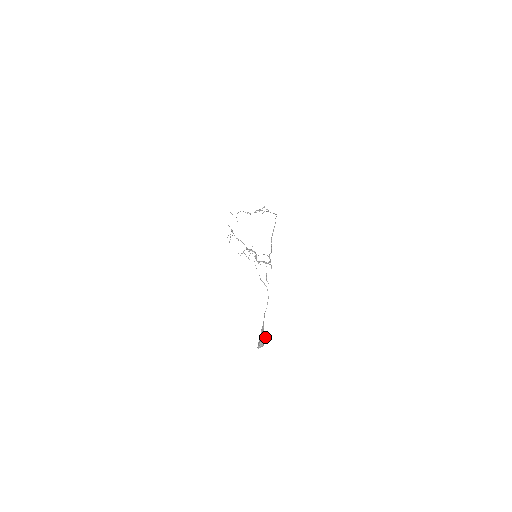
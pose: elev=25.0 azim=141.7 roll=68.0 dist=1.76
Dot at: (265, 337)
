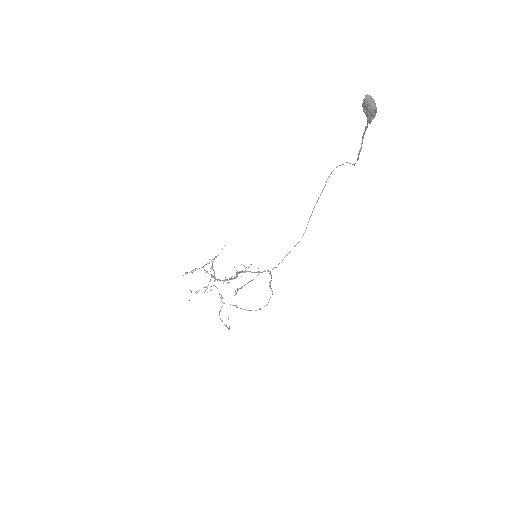
Dot at: (376, 112)
